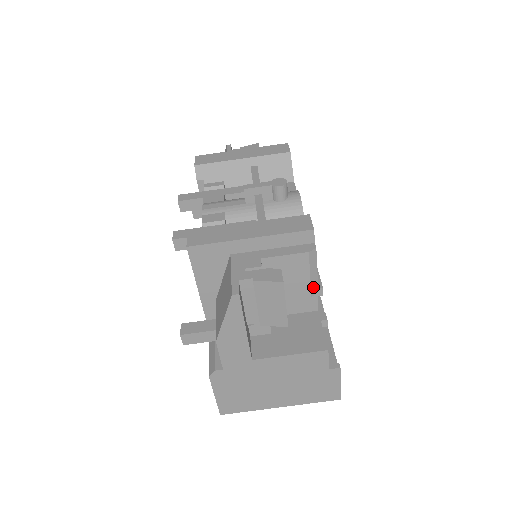
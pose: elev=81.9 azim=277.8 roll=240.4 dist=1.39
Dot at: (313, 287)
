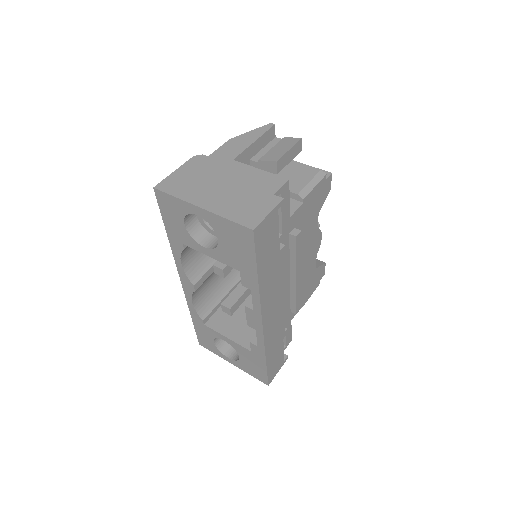
Dot at: (304, 191)
